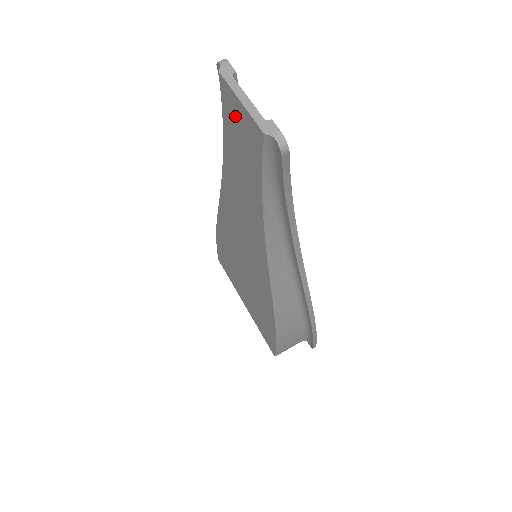
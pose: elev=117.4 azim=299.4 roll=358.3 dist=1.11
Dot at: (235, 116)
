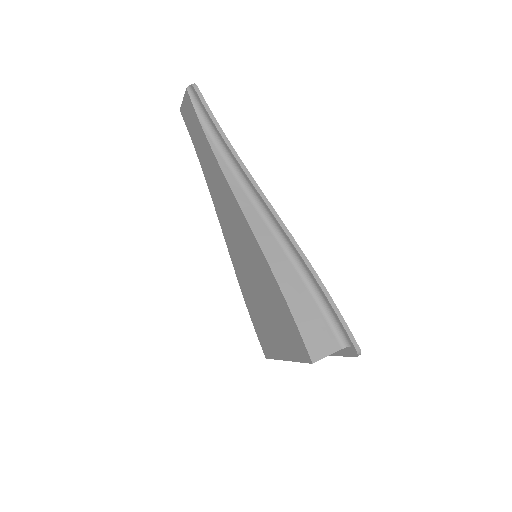
Dot at: (187, 116)
